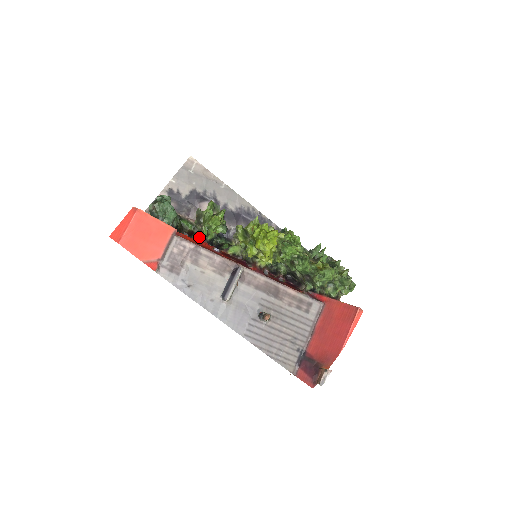
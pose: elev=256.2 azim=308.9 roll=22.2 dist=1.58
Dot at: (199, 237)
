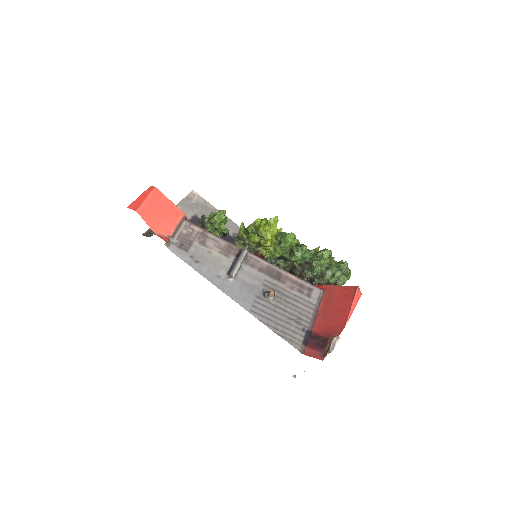
Dot at: occluded
